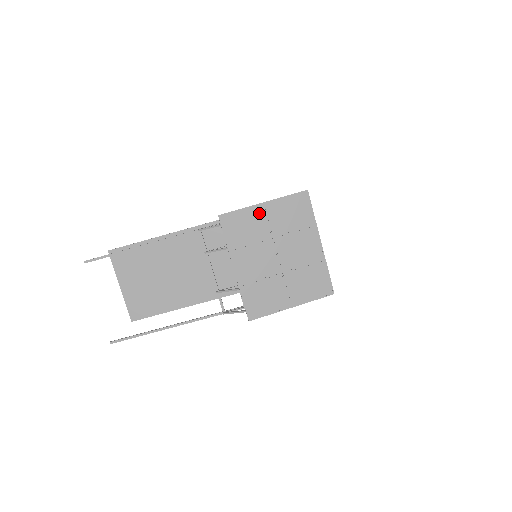
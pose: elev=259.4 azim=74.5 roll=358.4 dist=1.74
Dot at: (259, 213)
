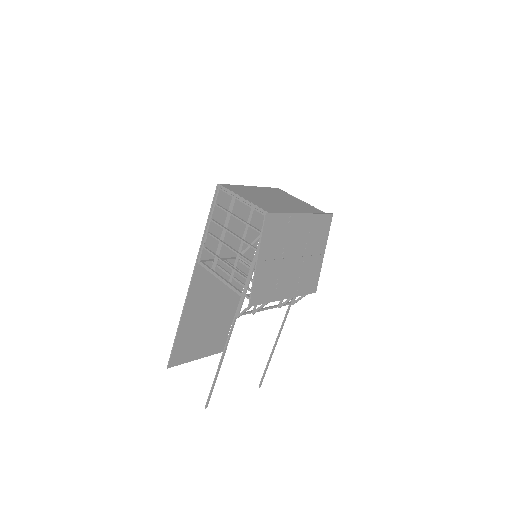
Dot at: (262, 268)
